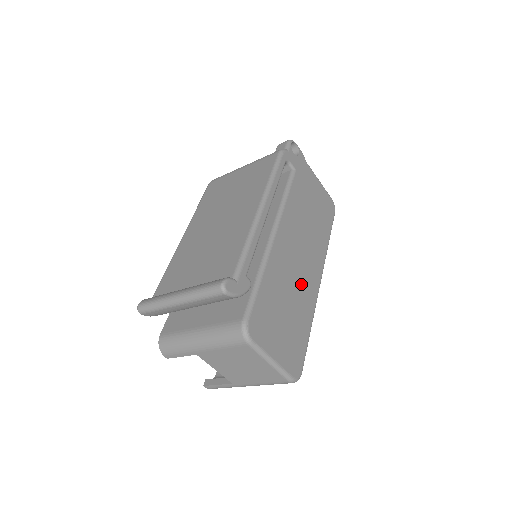
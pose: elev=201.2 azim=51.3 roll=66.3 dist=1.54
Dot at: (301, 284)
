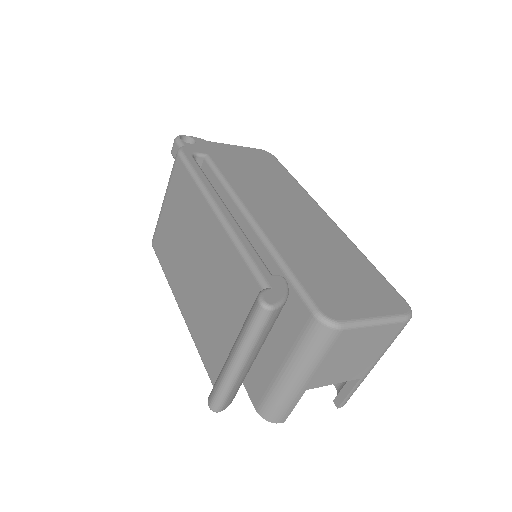
Dot at: (319, 234)
